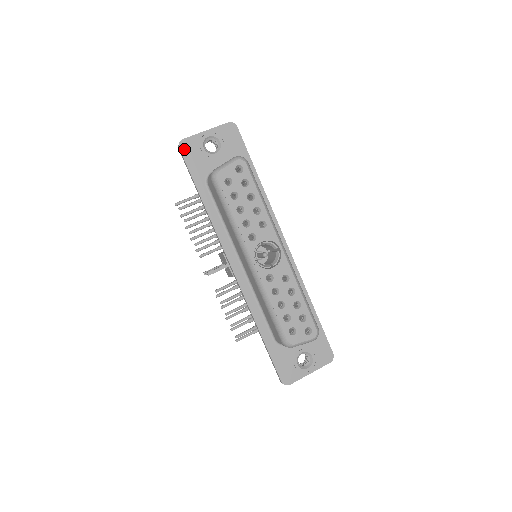
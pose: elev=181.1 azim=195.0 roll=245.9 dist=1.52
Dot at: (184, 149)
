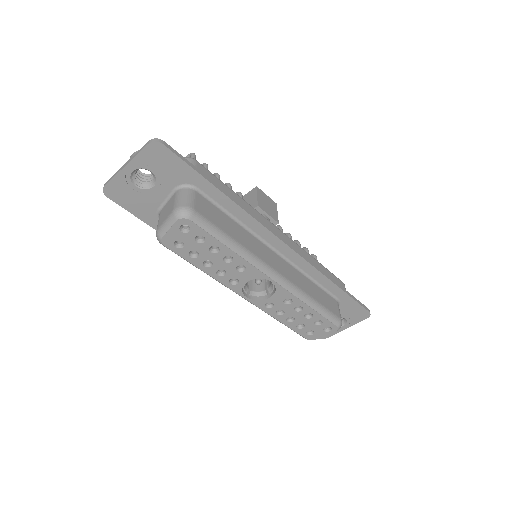
Dot at: (113, 196)
